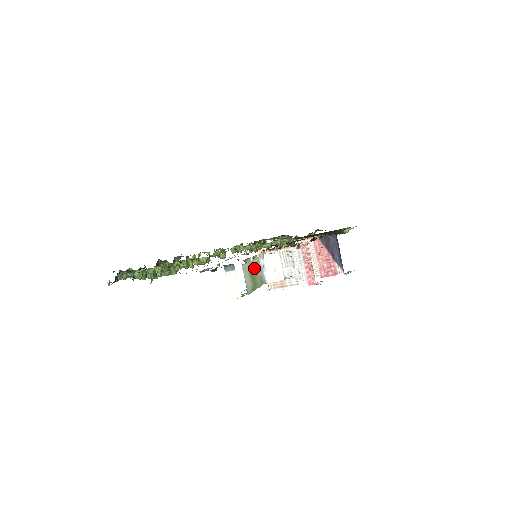
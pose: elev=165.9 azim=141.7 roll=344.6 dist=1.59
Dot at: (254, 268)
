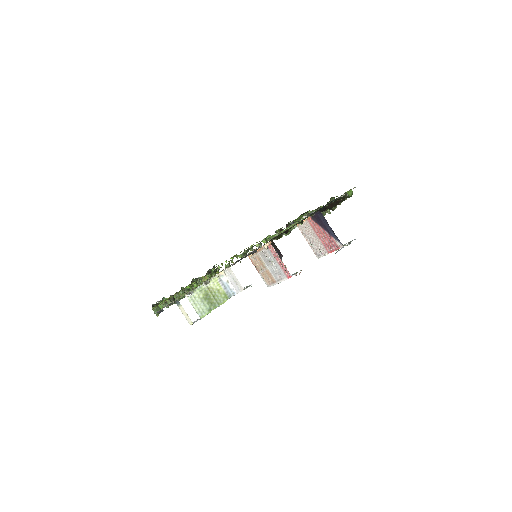
Dot at: (211, 290)
